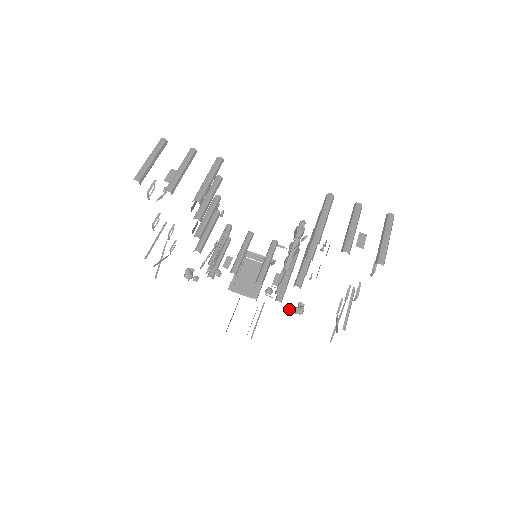
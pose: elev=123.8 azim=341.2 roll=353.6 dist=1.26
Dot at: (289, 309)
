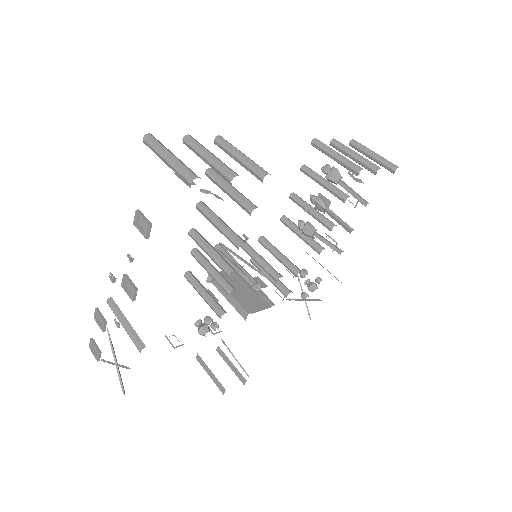
Dot at: (304, 293)
